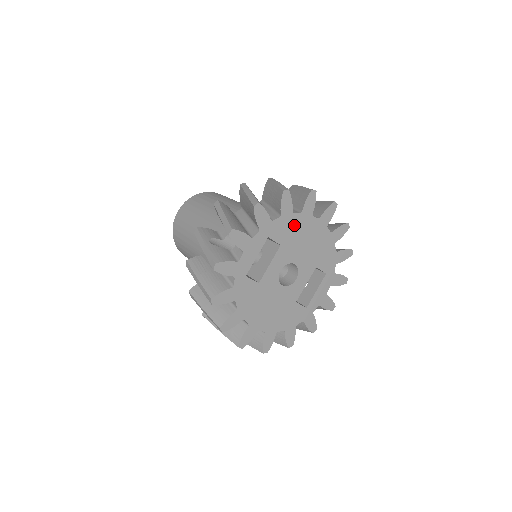
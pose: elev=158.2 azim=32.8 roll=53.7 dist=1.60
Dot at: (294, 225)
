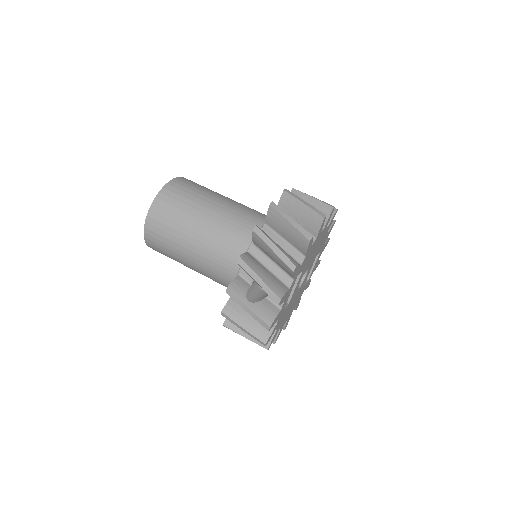
Dot at: (311, 251)
